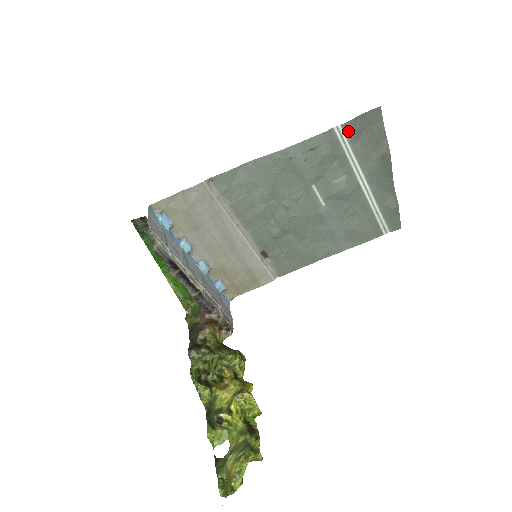
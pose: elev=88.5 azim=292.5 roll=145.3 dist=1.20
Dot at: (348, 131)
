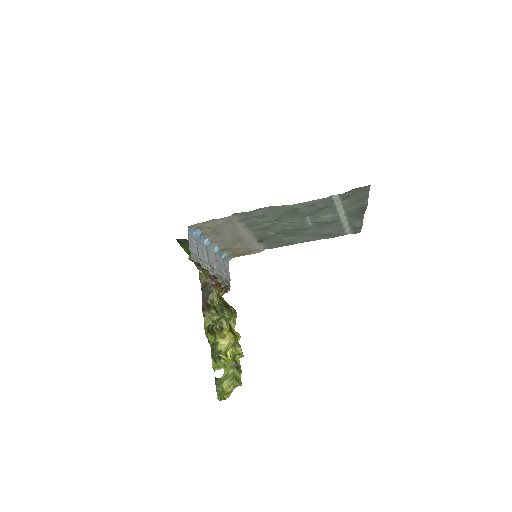
Dot at: (342, 196)
